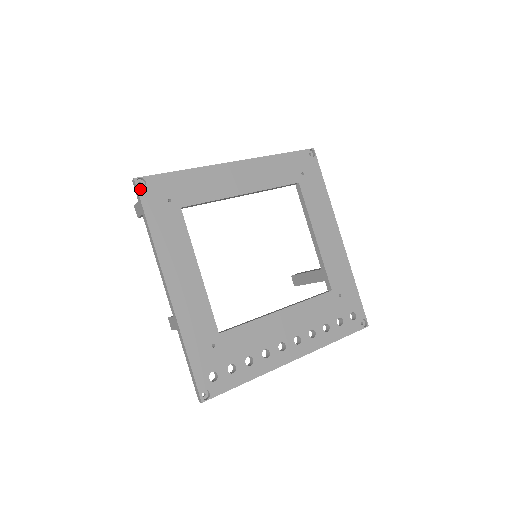
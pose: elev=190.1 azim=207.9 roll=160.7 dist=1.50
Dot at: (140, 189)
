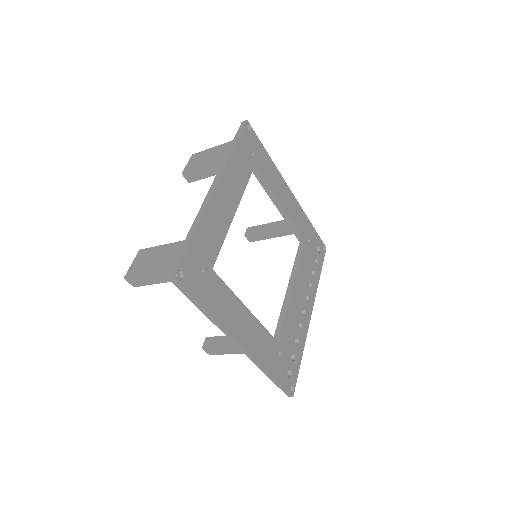
Dot at: (183, 282)
